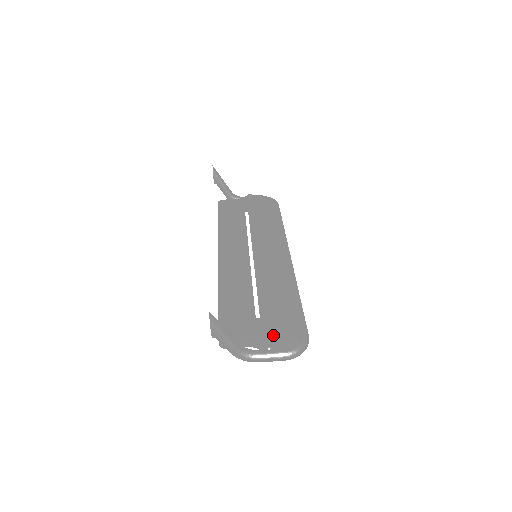
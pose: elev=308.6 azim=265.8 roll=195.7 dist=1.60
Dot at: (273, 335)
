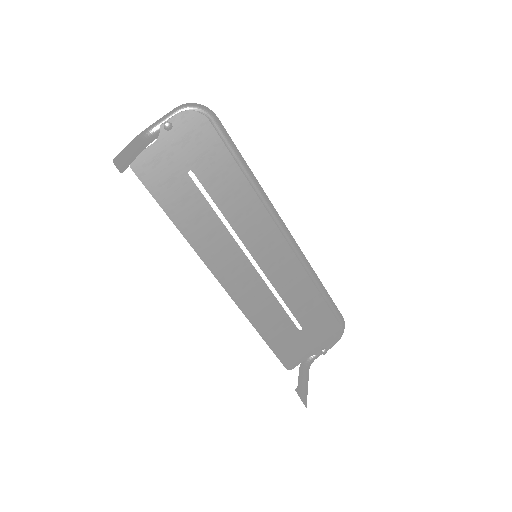
Dot at: (321, 338)
